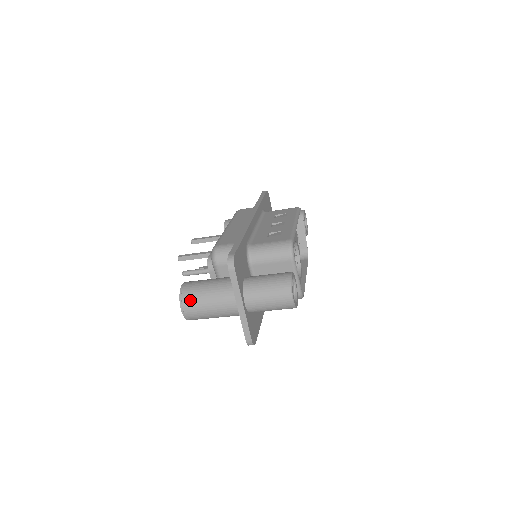
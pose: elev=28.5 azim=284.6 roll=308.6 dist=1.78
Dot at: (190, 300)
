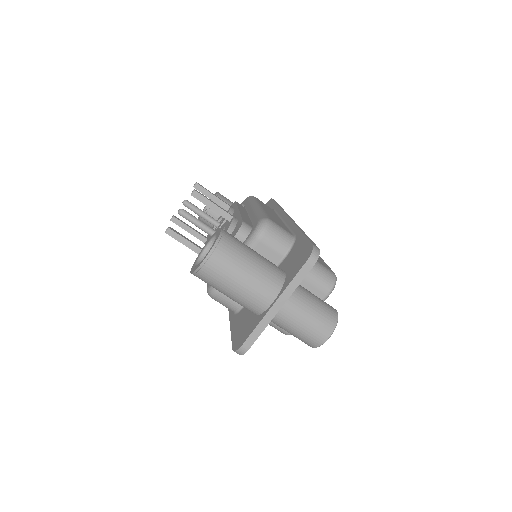
Dot at: (227, 255)
